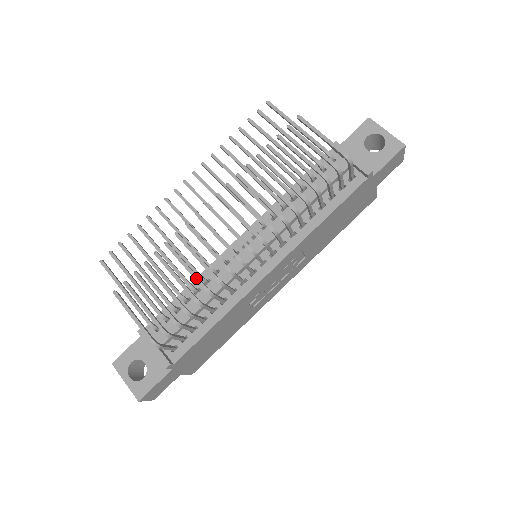
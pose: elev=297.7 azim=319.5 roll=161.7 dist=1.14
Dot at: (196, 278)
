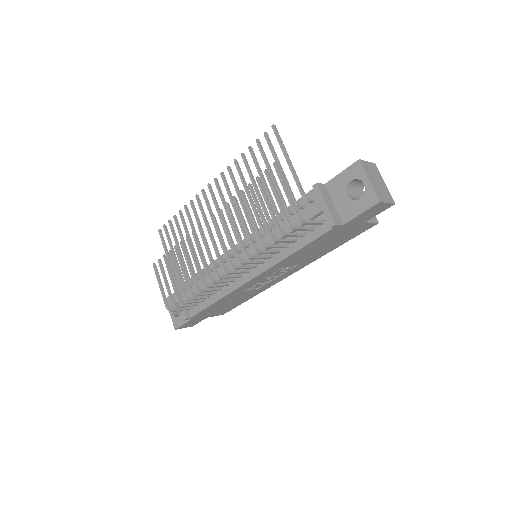
Dot at: (192, 277)
